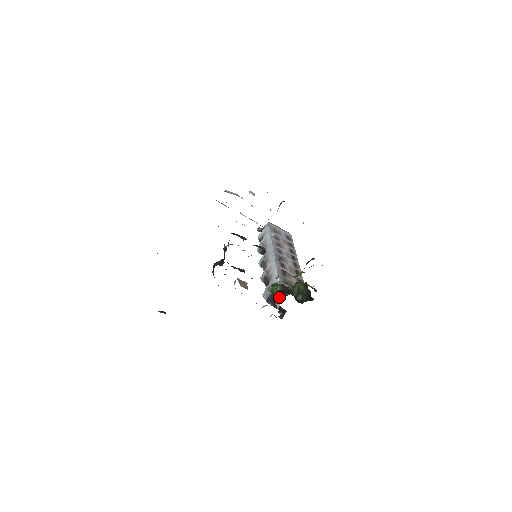
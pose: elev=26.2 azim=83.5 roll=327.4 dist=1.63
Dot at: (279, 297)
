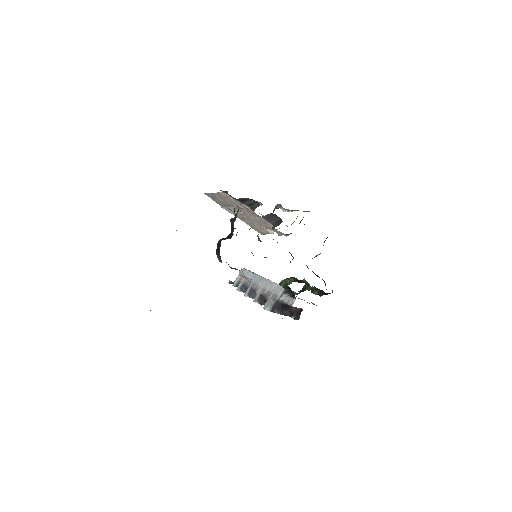
Dot at: (291, 295)
